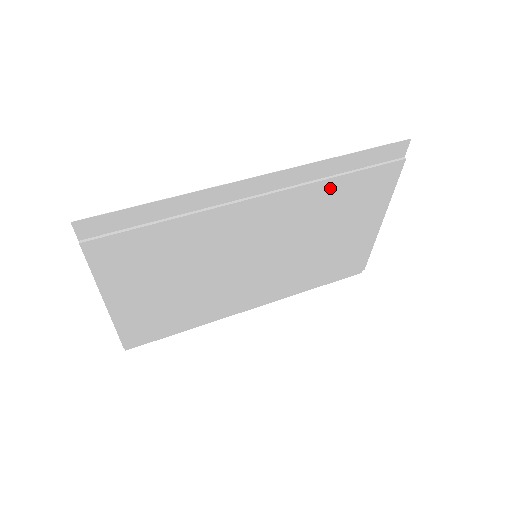
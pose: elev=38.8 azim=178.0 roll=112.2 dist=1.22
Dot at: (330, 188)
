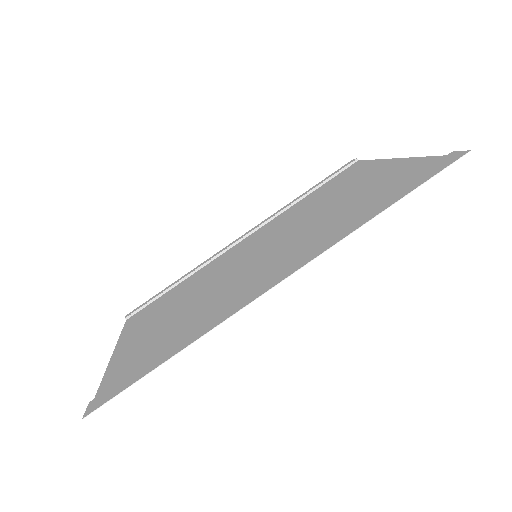
Dot at: (353, 218)
